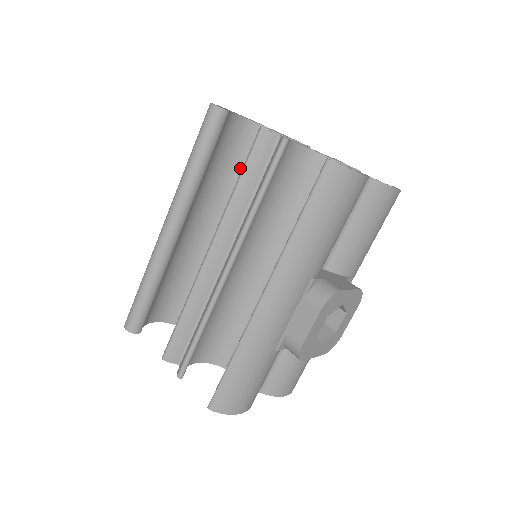
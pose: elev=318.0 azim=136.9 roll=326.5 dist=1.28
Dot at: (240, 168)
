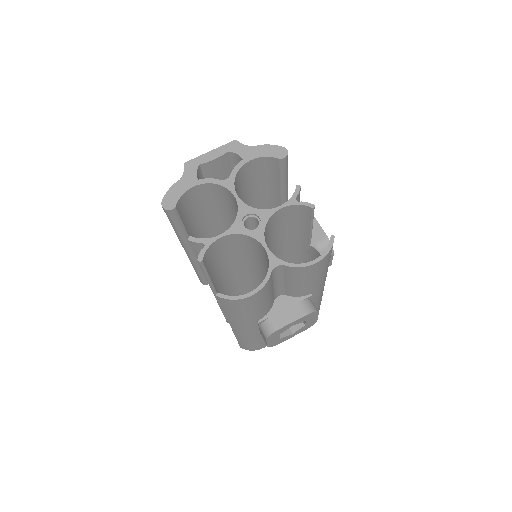
Dot at: (220, 205)
